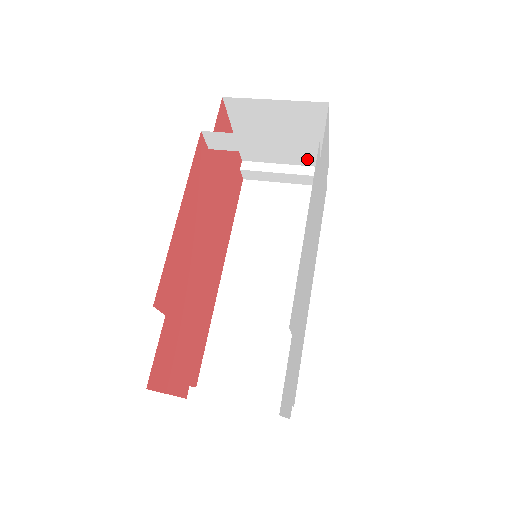
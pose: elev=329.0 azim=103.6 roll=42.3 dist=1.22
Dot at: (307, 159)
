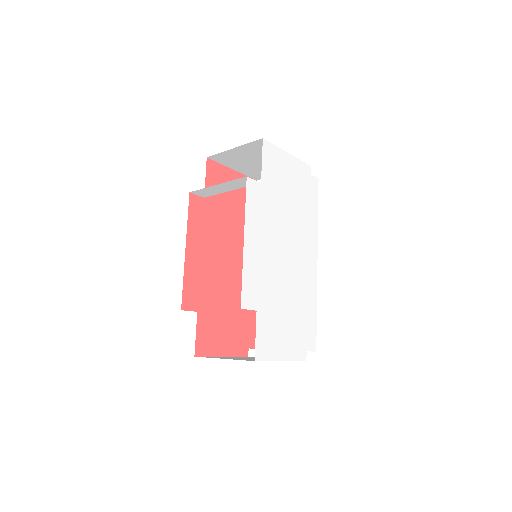
Dot at: occluded
